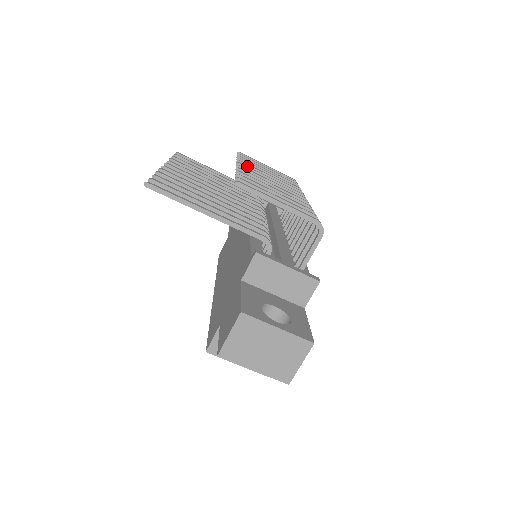
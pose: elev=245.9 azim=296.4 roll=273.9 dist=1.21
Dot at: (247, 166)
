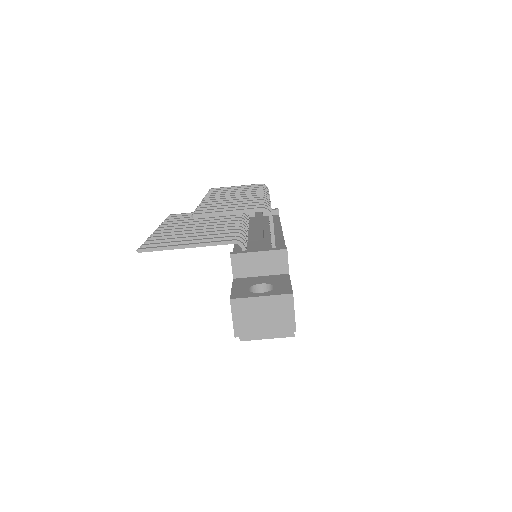
Dot at: (211, 197)
